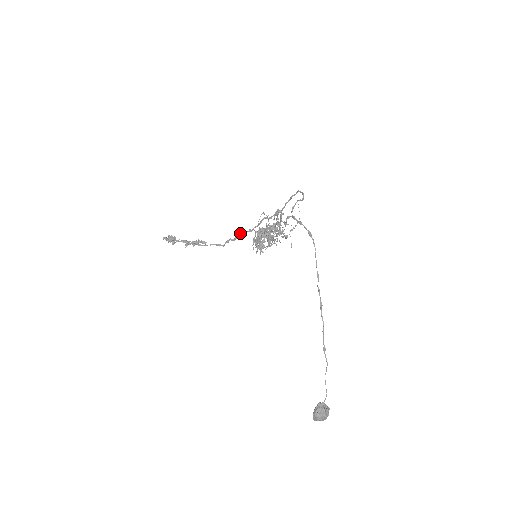
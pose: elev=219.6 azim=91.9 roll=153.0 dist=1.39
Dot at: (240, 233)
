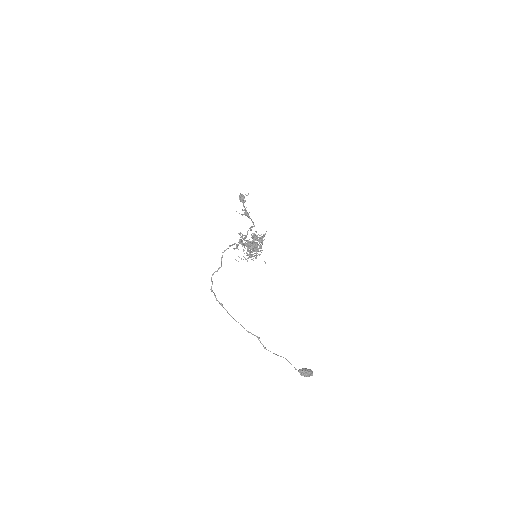
Dot at: occluded
